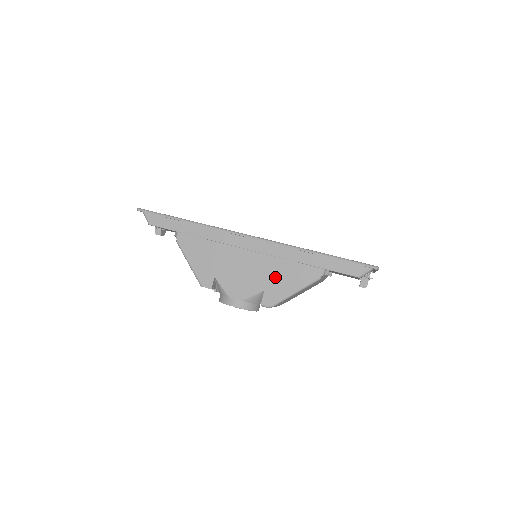
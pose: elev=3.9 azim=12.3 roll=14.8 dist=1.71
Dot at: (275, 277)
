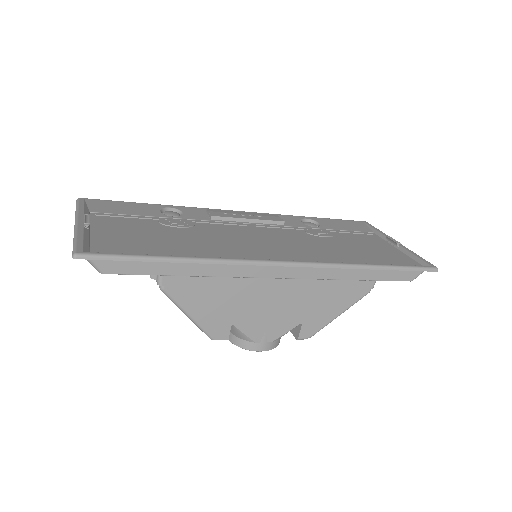
Dot at: (316, 304)
